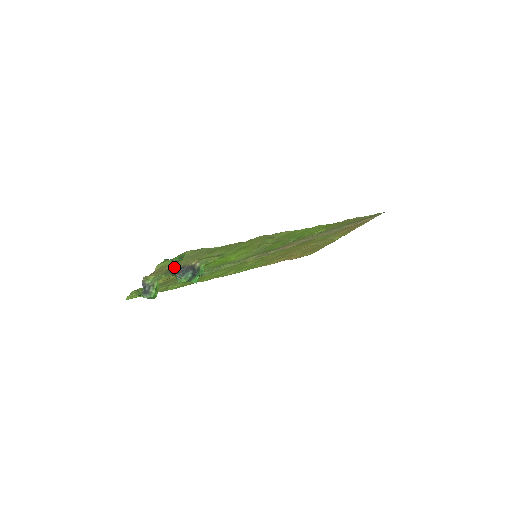
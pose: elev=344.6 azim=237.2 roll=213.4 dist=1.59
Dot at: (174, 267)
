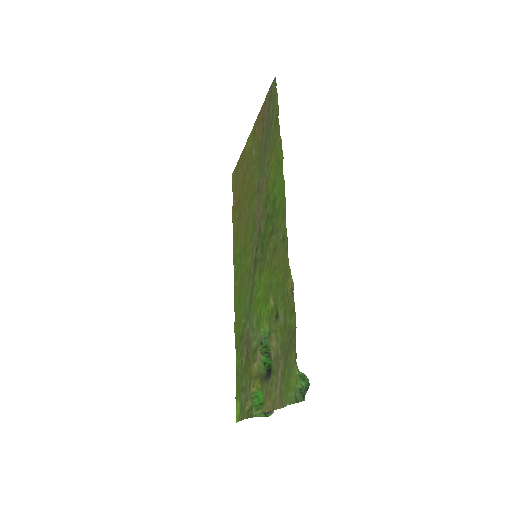
Dot at: (271, 374)
